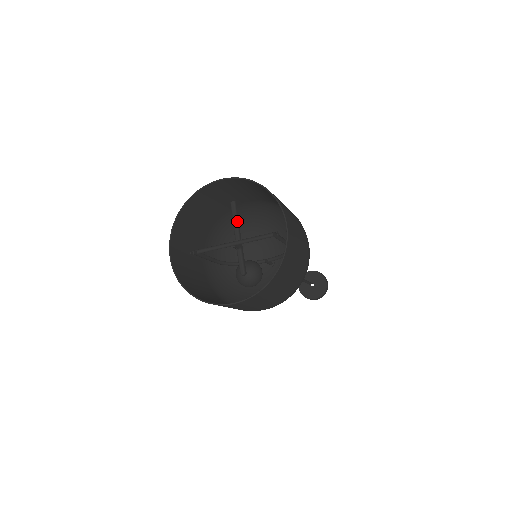
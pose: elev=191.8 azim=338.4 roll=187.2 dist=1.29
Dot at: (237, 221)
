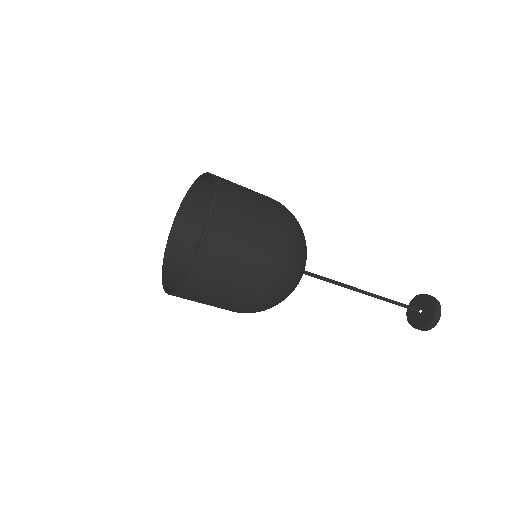
Dot at: occluded
